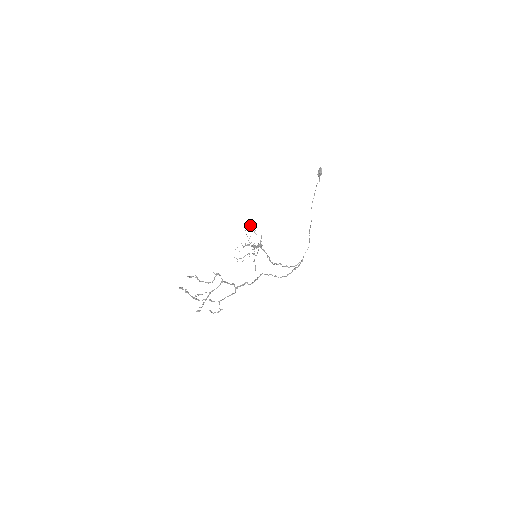
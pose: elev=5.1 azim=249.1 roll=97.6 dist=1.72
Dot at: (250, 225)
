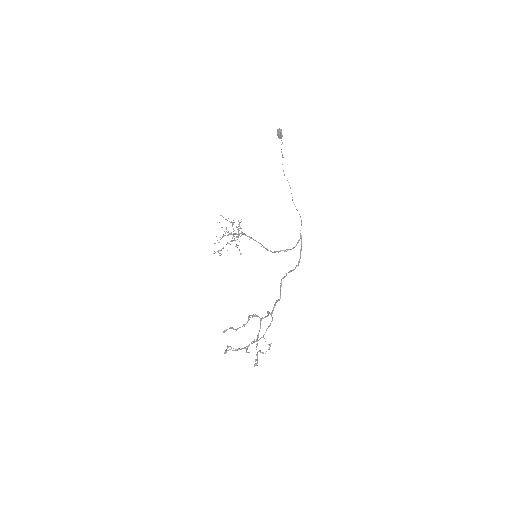
Dot at: (220, 215)
